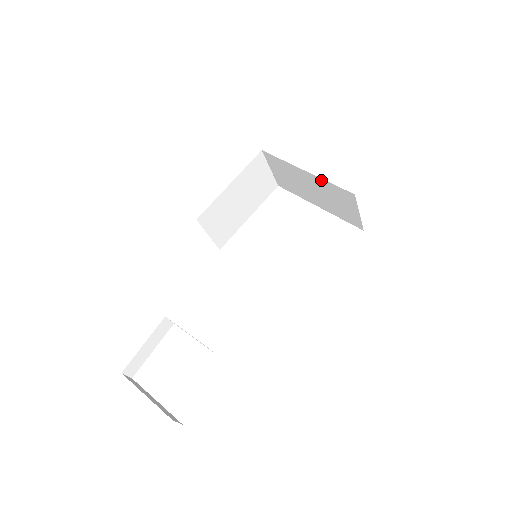
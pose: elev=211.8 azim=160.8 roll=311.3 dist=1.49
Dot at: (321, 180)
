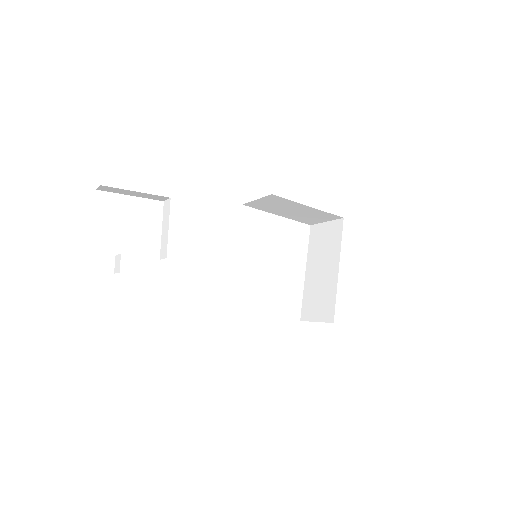
Dot at: (335, 287)
